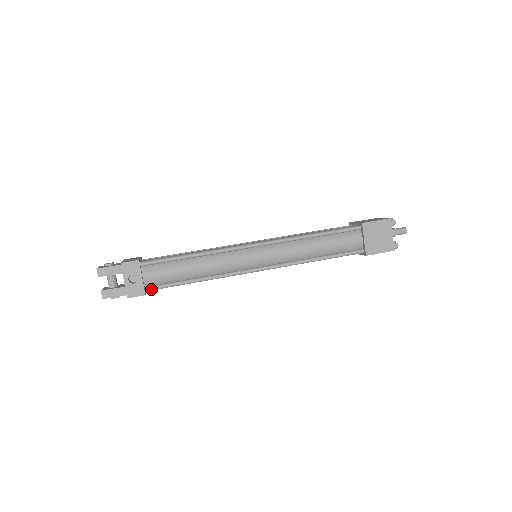
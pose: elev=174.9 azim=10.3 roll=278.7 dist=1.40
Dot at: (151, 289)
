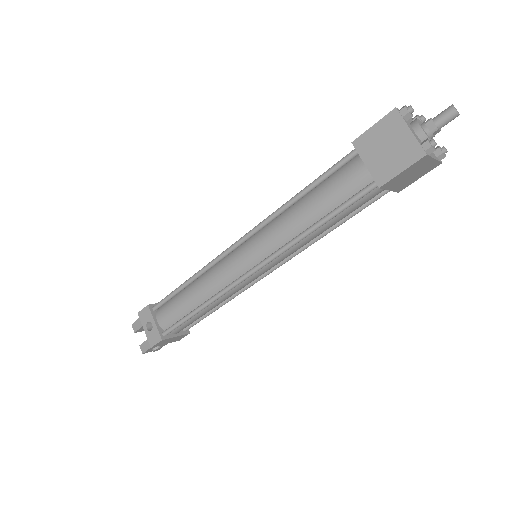
Dot at: (167, 332)
